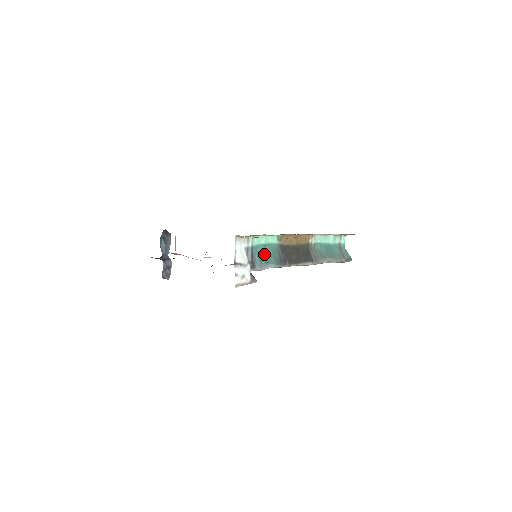
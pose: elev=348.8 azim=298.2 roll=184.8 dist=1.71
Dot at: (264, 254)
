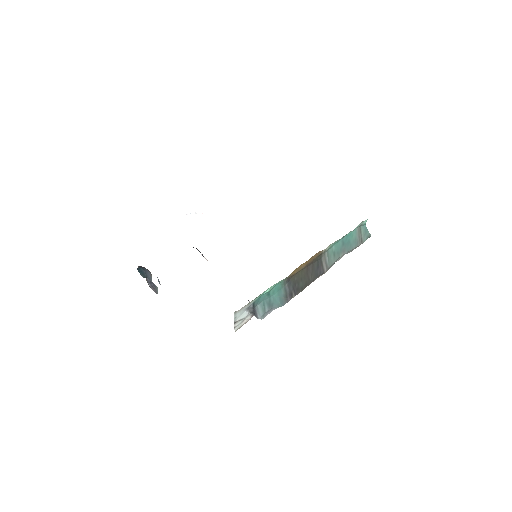
Dot at: (267, 299)
